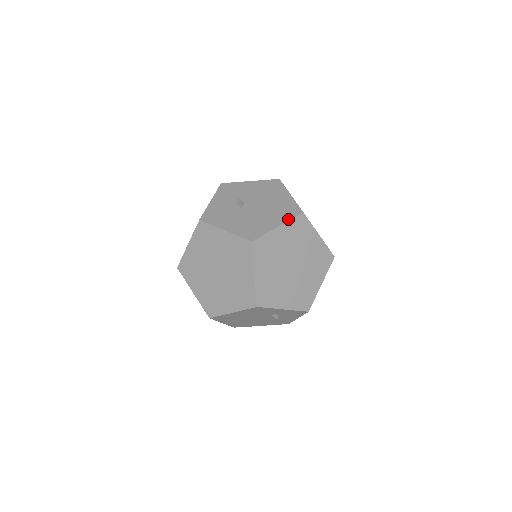
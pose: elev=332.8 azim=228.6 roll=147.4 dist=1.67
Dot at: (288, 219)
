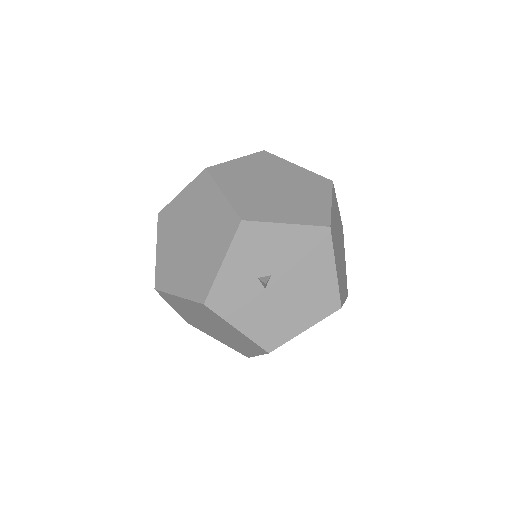
Dot at: (320, 319)
